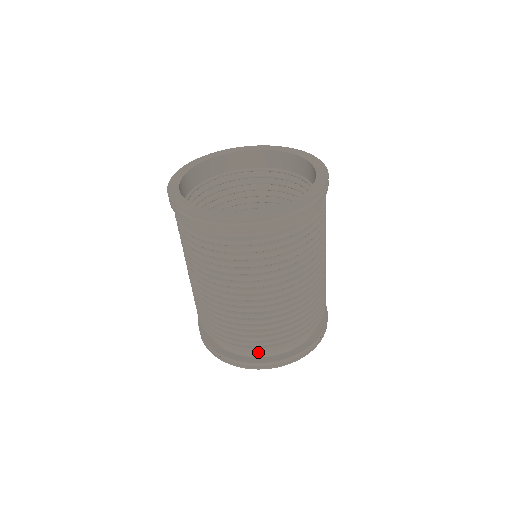
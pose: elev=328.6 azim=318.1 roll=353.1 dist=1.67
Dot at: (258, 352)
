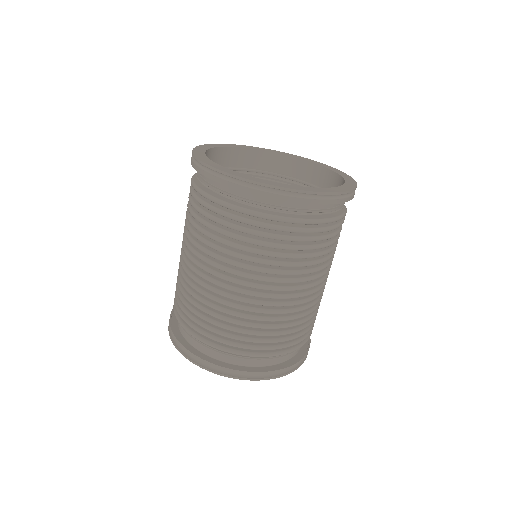
Dot at: (187, 333)
